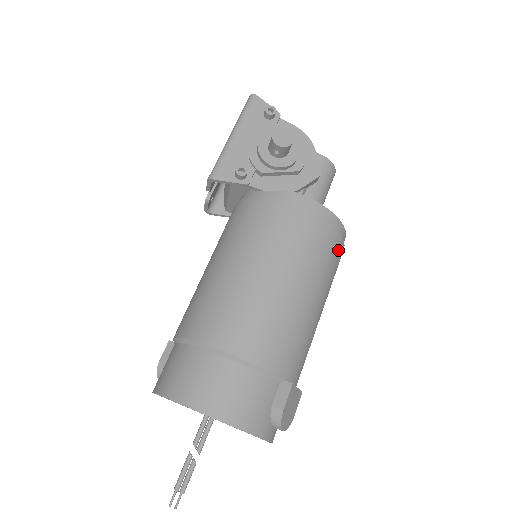
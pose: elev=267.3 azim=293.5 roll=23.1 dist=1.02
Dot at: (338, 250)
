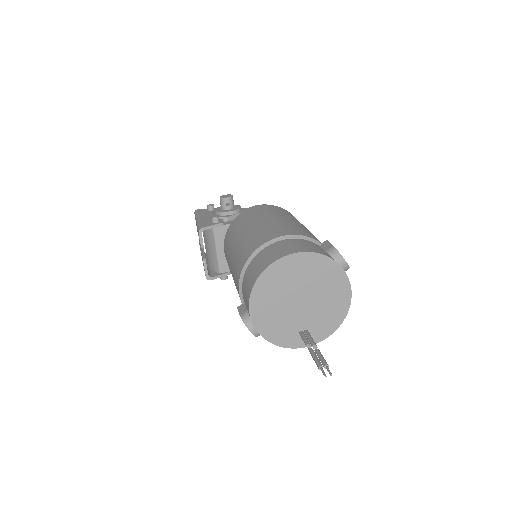
Dot at: occluded
